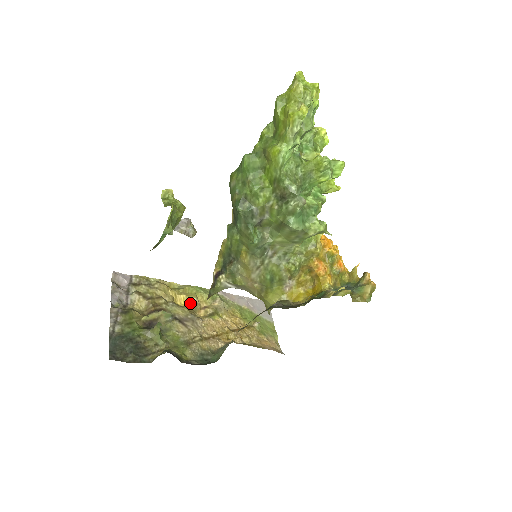
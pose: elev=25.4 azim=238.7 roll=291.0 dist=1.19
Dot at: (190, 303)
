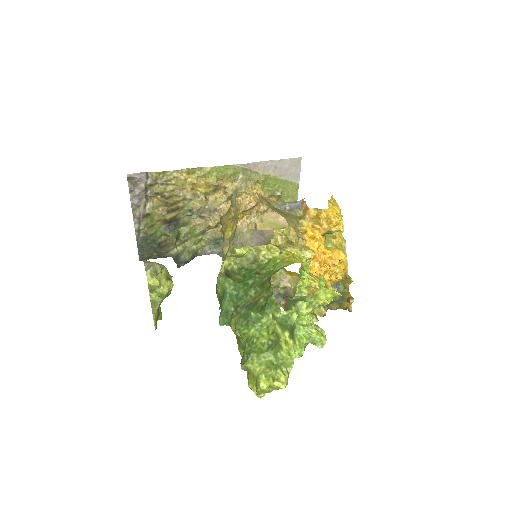
Dot at: (210, 186)
